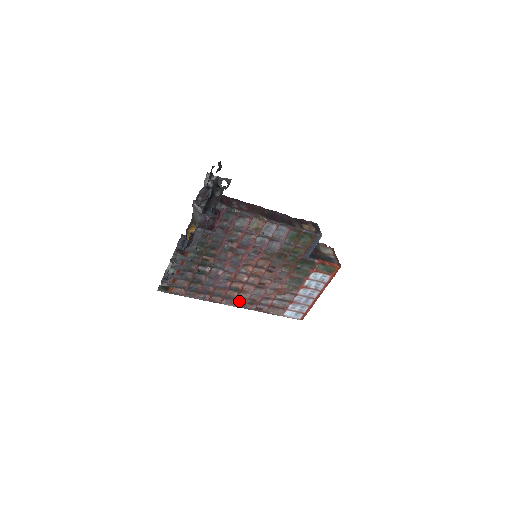
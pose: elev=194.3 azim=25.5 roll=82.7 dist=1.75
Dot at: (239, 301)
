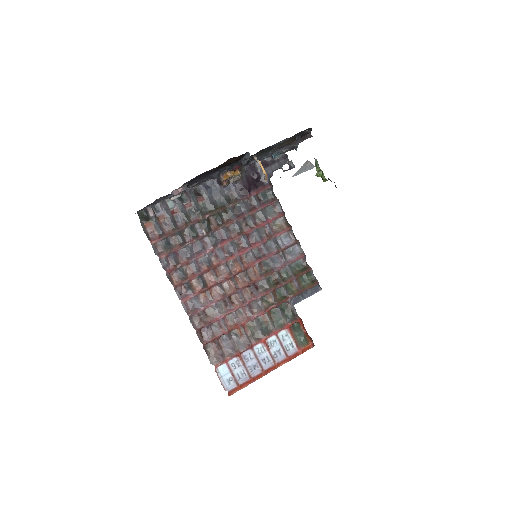
Dot at: (193, 303)
